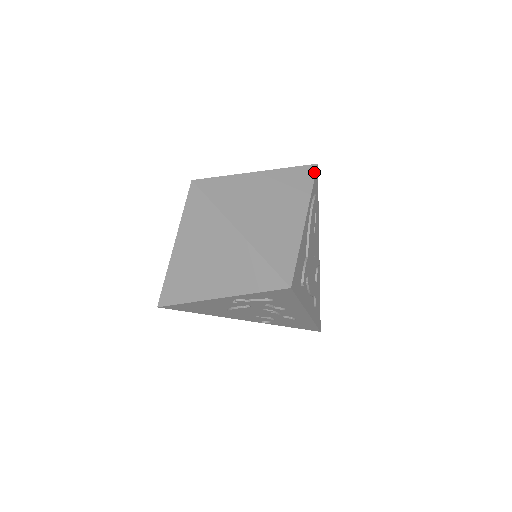
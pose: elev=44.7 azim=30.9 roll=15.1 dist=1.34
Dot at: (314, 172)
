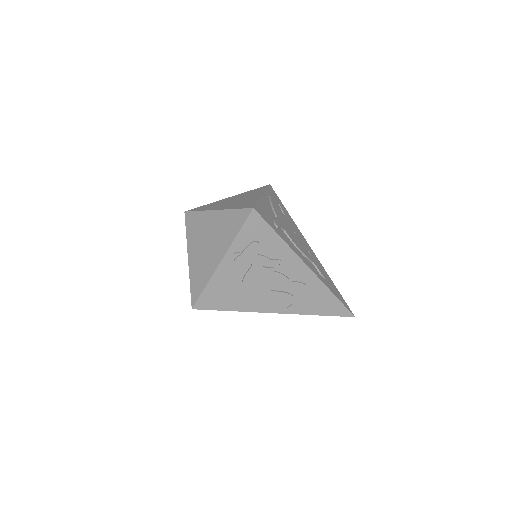
Dot at: (267, 186)
